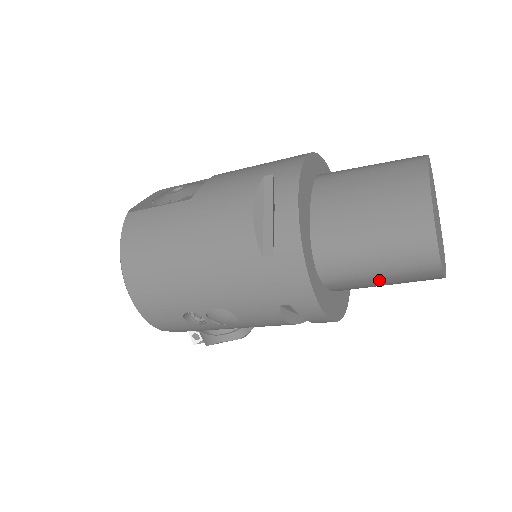
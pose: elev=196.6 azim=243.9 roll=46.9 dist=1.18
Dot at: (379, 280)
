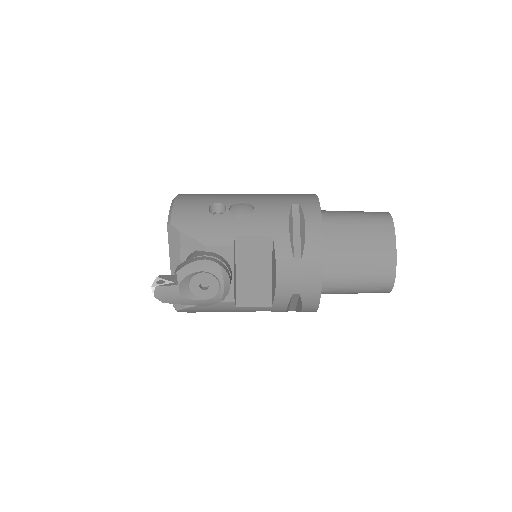
Dot at: (355, 226)
